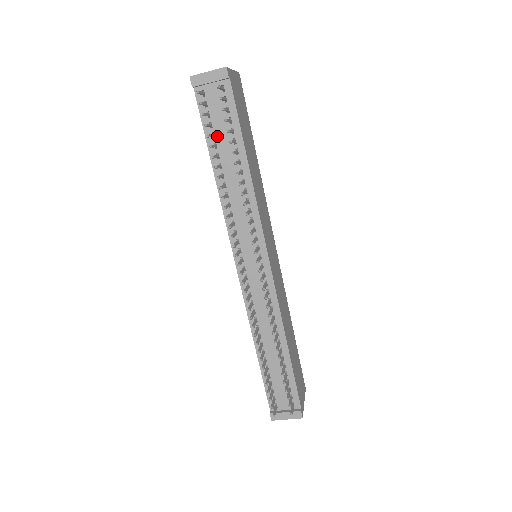
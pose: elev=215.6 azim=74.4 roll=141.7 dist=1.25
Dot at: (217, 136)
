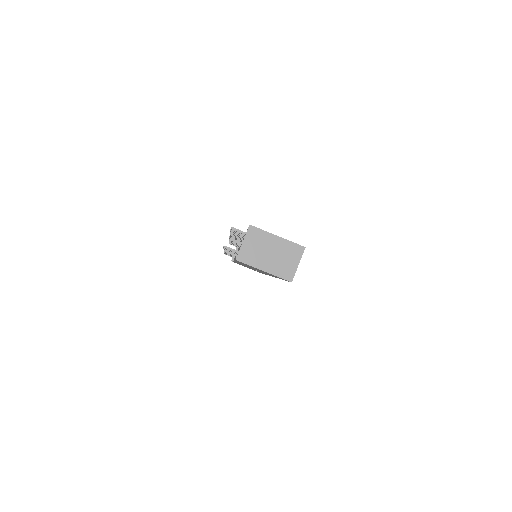
Dot at: occluded
